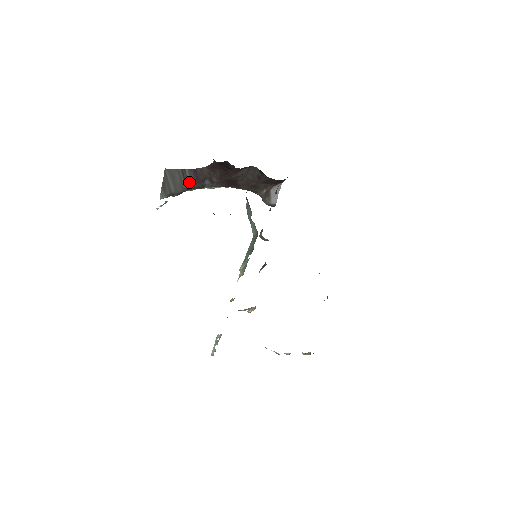
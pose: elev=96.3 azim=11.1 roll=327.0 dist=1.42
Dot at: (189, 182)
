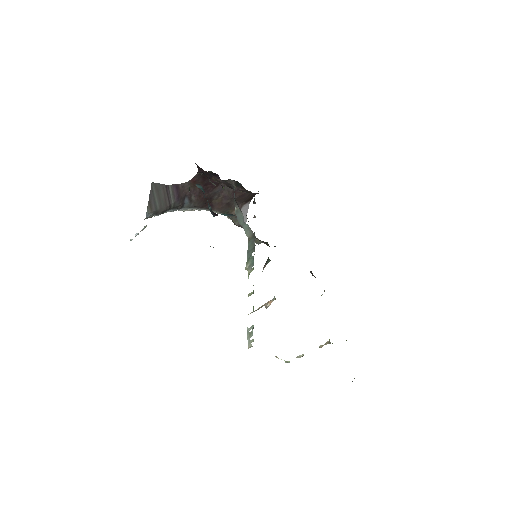
Dot at: (172, 199)
